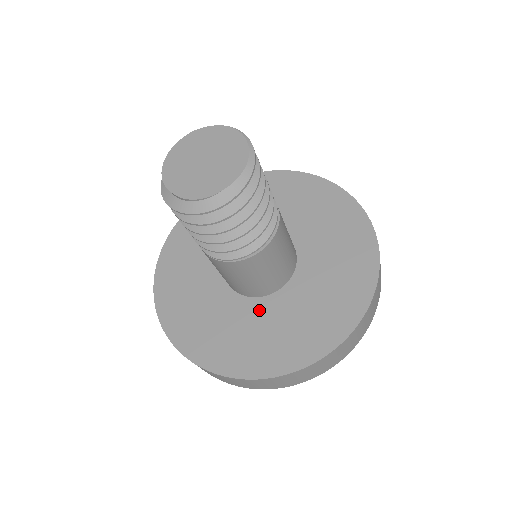
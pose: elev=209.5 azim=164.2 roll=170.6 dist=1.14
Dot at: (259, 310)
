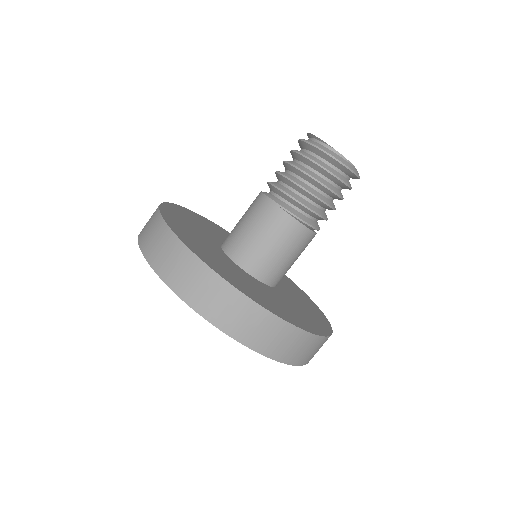
Dot at: (271, 291)
